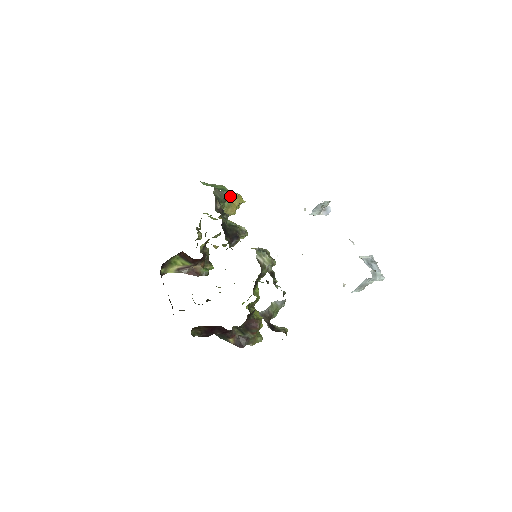
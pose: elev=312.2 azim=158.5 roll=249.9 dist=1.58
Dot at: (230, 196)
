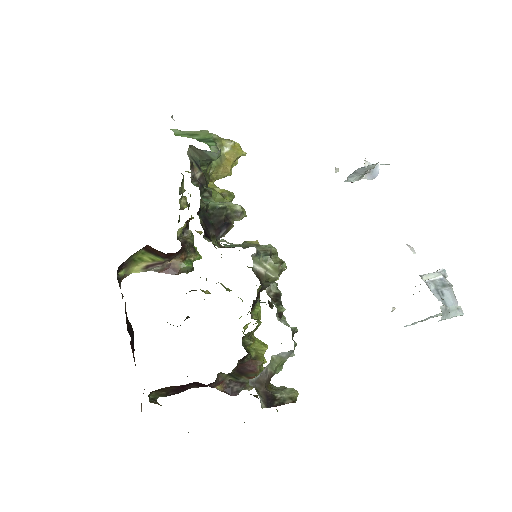
Dot at: (216, 156)
